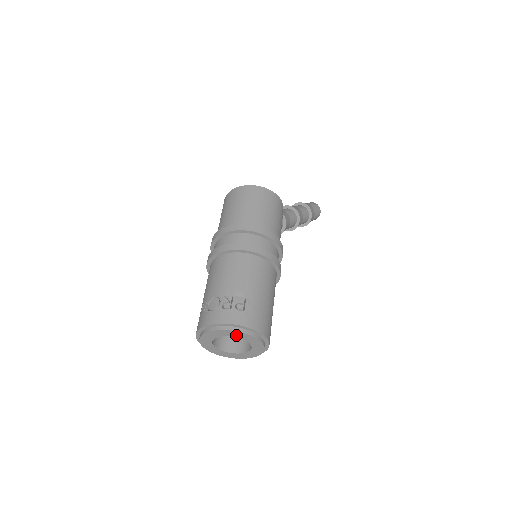
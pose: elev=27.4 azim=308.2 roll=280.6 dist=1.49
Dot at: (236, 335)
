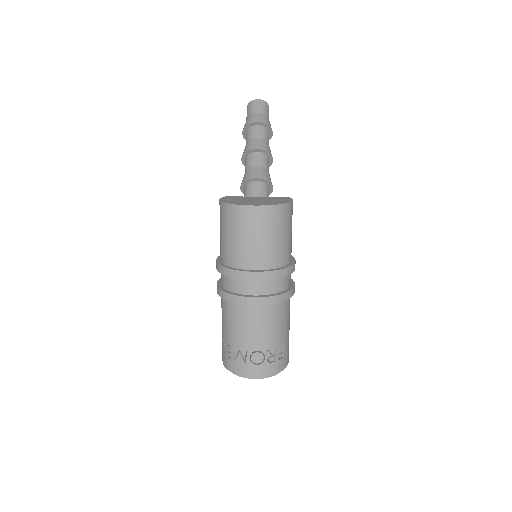
Dot at: occluded
